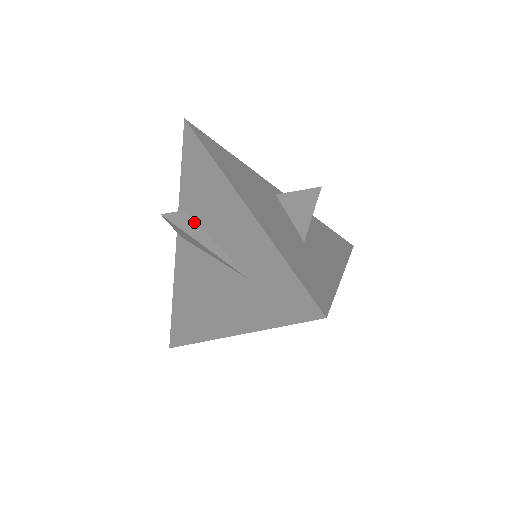
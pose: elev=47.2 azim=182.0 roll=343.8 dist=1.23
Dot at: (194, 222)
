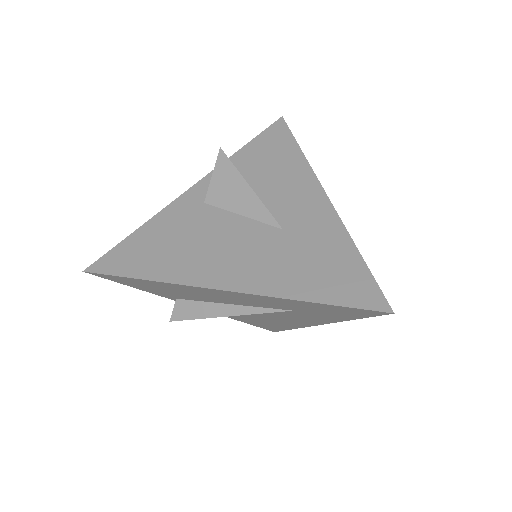
Dot at: (196, 303)
